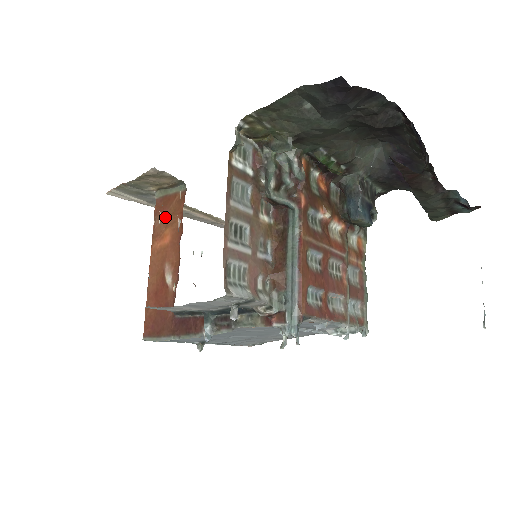
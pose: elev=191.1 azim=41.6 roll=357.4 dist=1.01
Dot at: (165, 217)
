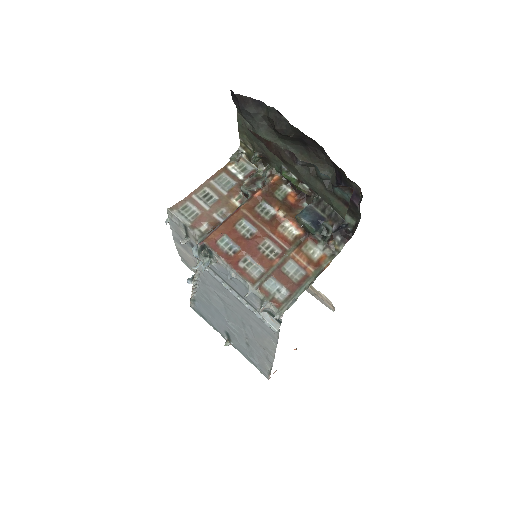
Dot at: occluded
